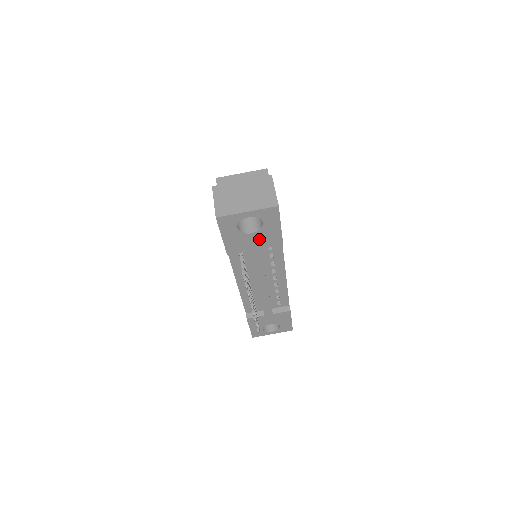
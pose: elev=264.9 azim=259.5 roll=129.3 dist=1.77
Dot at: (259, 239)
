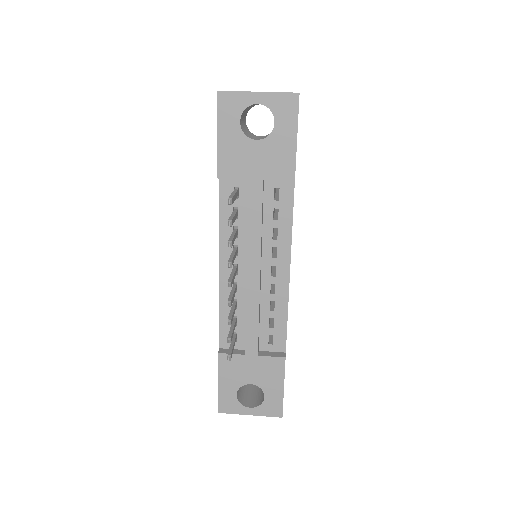
Dot at: (264, 157)
